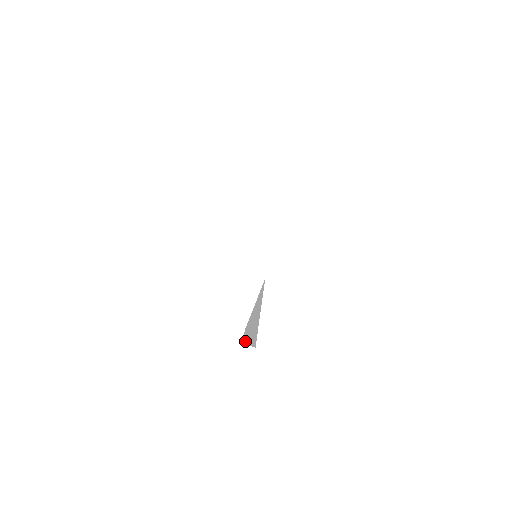
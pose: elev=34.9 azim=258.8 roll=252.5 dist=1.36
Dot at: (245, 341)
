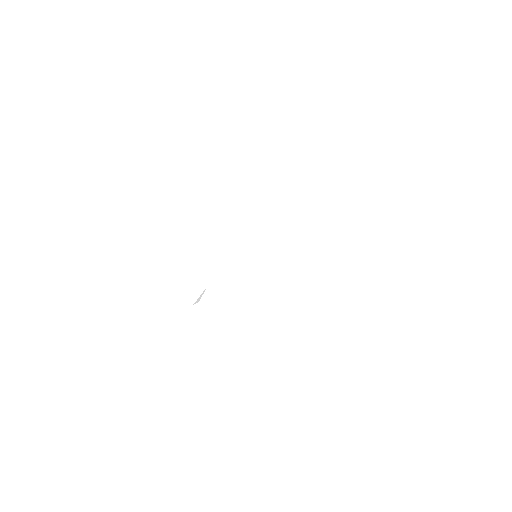
Dot at: occluded
